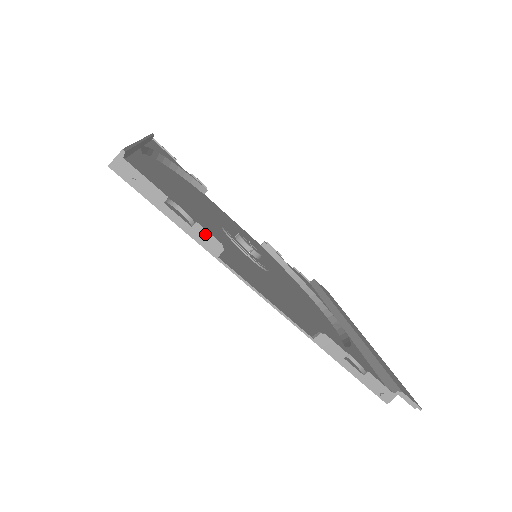
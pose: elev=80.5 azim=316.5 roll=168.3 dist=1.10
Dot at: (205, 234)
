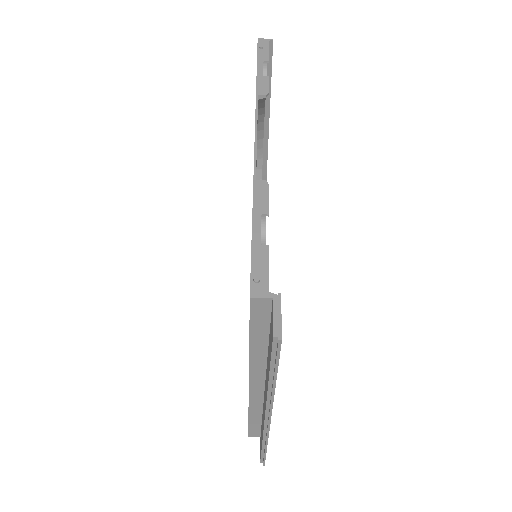
Dot at: (266, 83)
